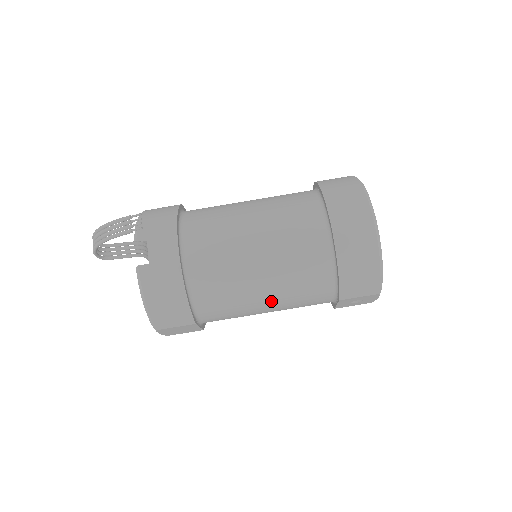
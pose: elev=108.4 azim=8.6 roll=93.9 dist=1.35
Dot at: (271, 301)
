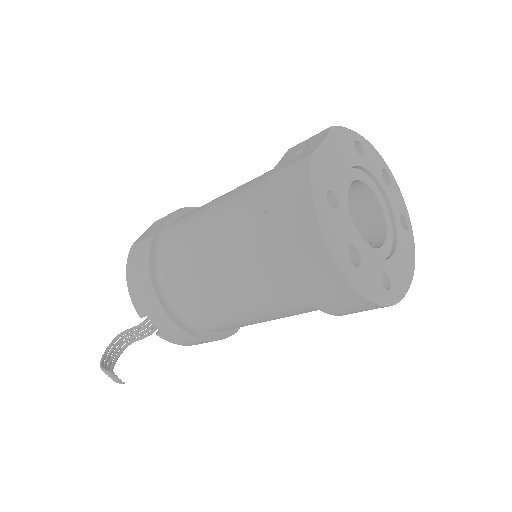
Dot at: occluded
